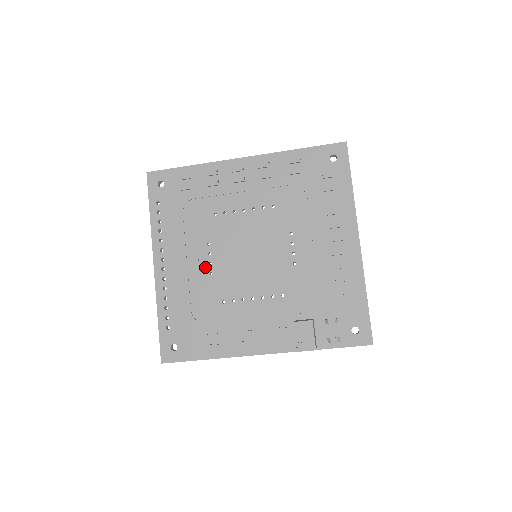
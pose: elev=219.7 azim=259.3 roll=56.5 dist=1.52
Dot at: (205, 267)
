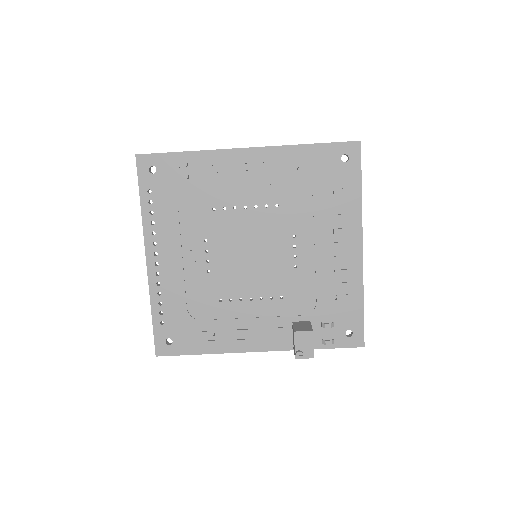
Dot at: (202, 264)
